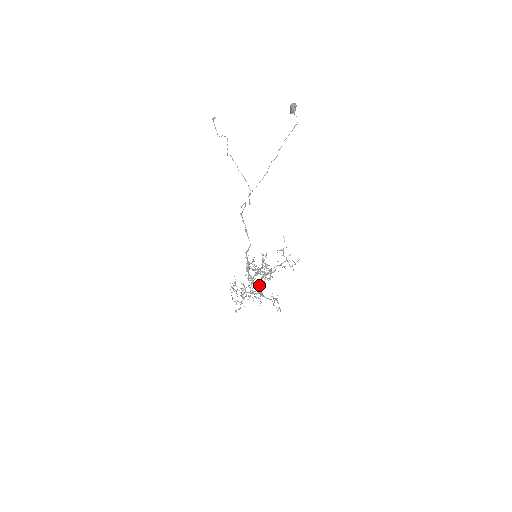
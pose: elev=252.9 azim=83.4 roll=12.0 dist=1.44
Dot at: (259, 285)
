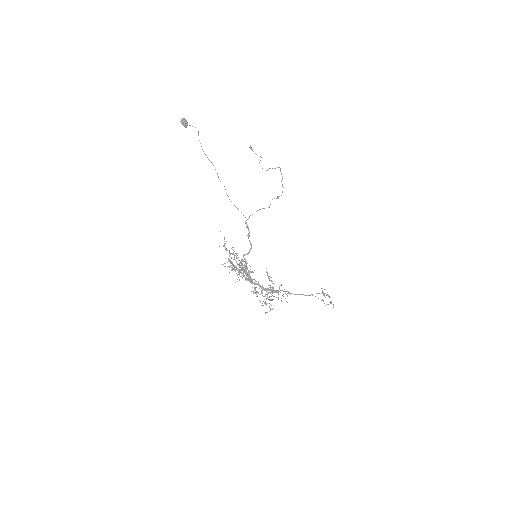
Dot at: (257, 283)
